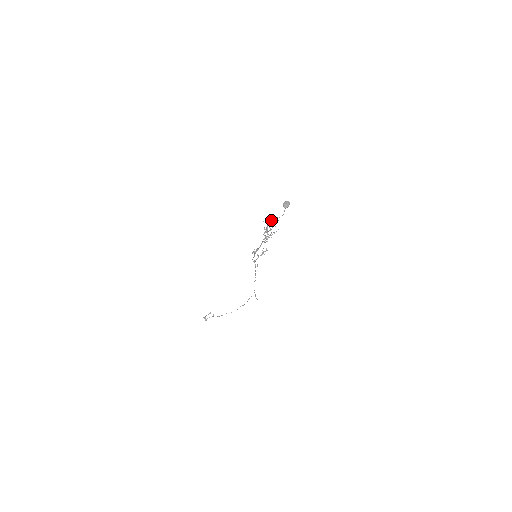
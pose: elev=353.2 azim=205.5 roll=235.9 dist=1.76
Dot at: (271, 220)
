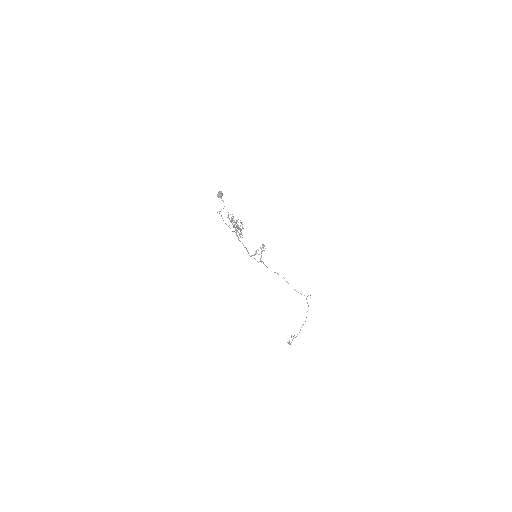
Dot at: (221, 215)
